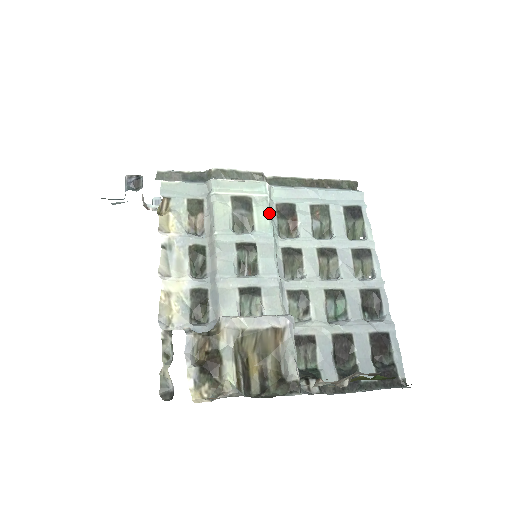
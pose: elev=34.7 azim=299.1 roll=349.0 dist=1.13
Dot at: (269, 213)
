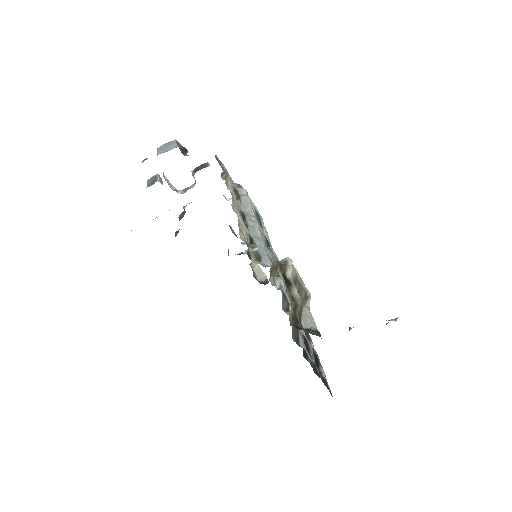
Dot at: (268, 236)
